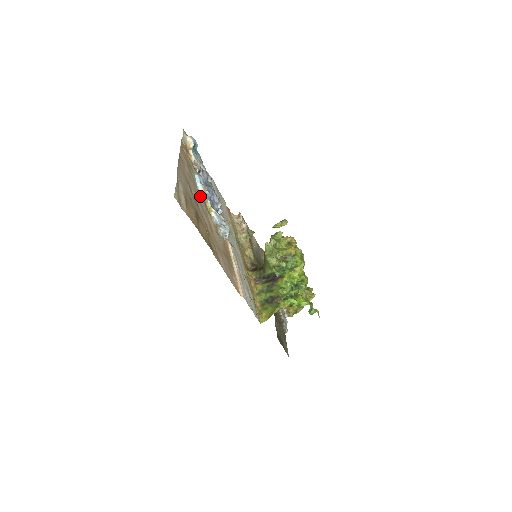
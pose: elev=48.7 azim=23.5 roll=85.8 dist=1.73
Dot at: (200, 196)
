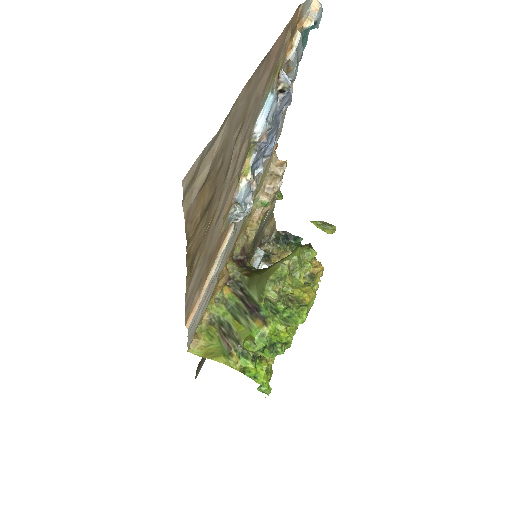
Dot at: (246, 145)
